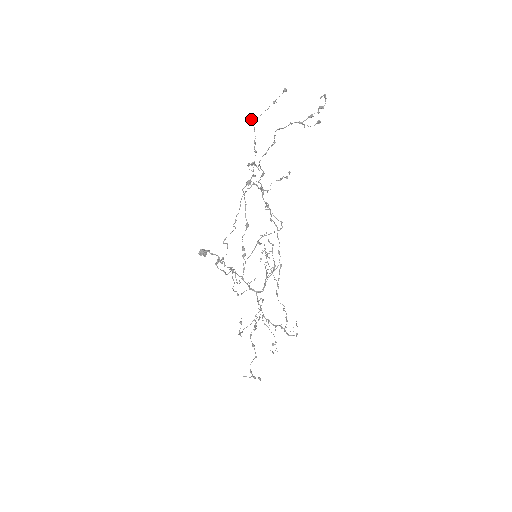
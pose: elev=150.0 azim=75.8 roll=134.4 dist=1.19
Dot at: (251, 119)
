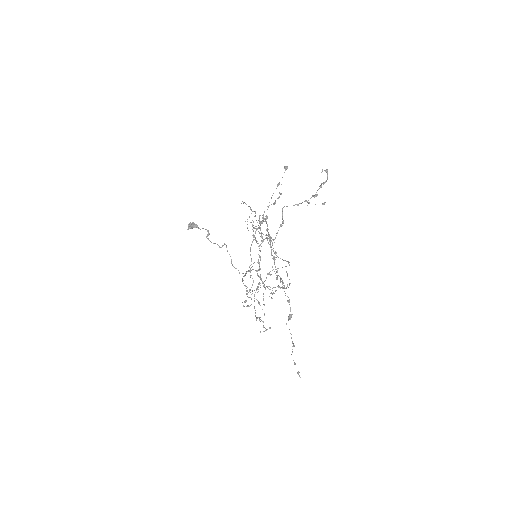
Dot at: (264, 219)
